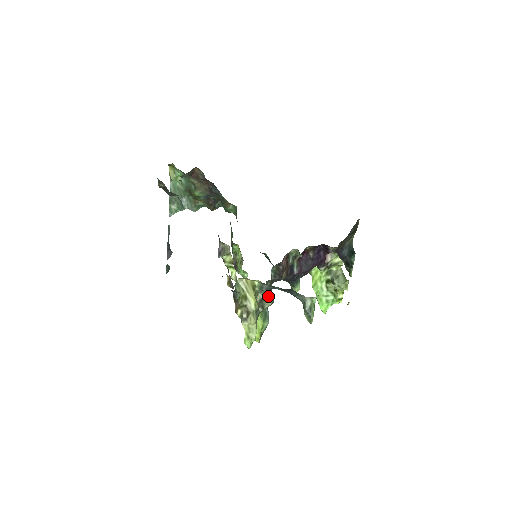
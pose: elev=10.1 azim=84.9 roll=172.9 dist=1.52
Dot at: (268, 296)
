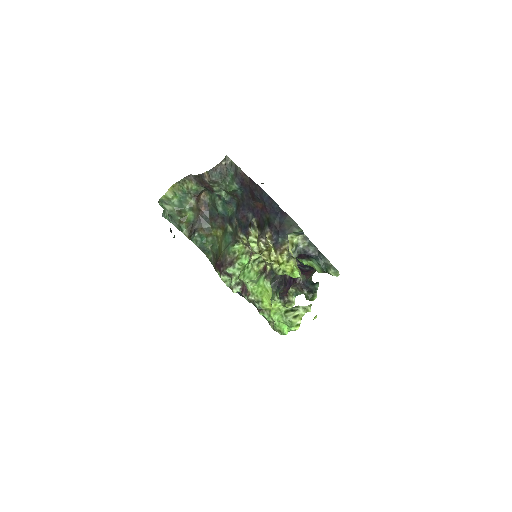
Dot at: occluded
